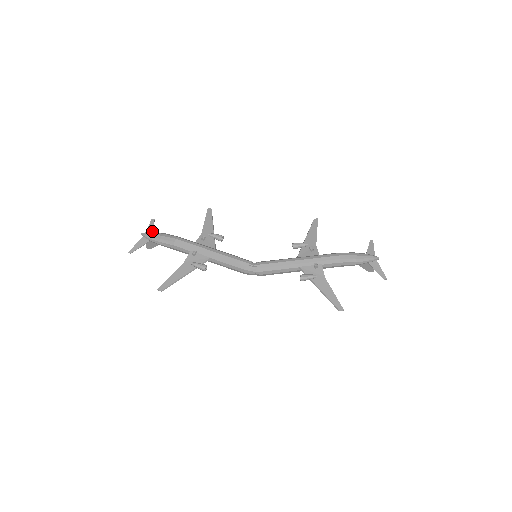
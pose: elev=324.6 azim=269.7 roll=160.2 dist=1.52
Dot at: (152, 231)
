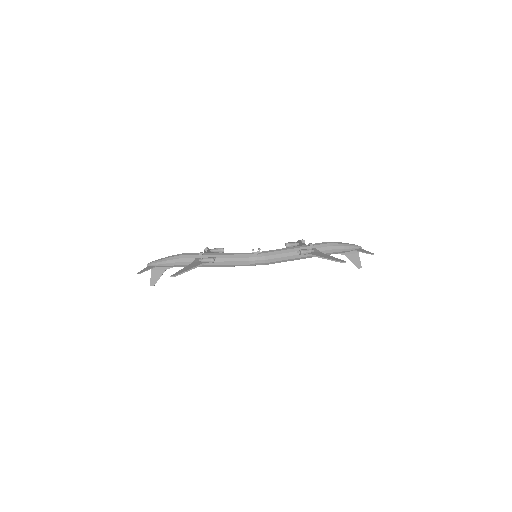
Dot at: occluded
